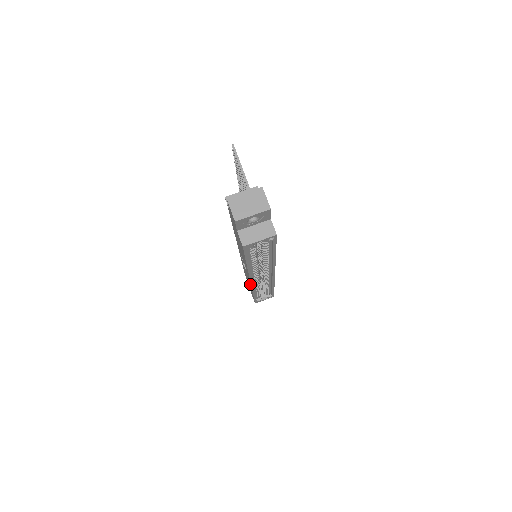
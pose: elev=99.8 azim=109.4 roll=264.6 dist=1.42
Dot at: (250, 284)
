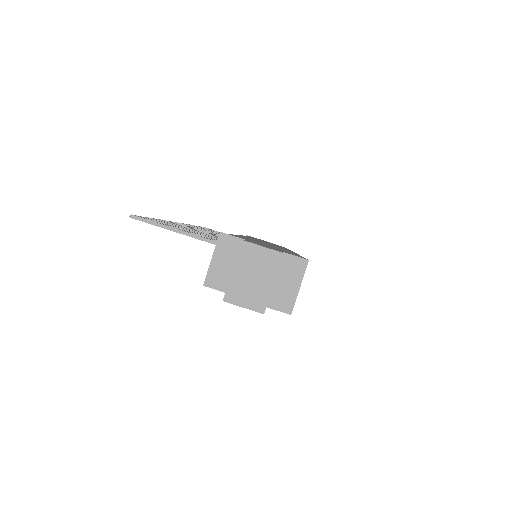
Dot at: occluded
